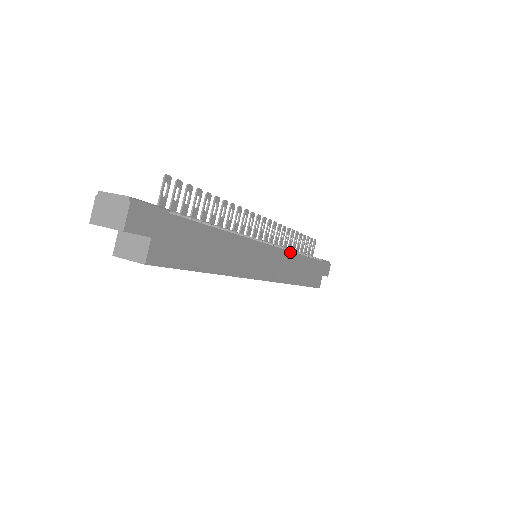
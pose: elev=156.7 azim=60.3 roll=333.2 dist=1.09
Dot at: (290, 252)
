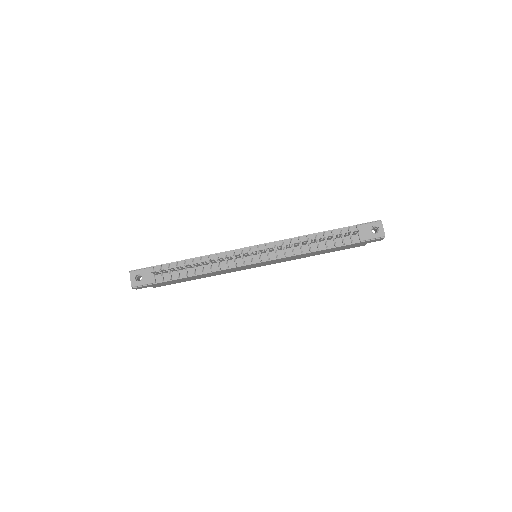
Dot at: (289, 257)
